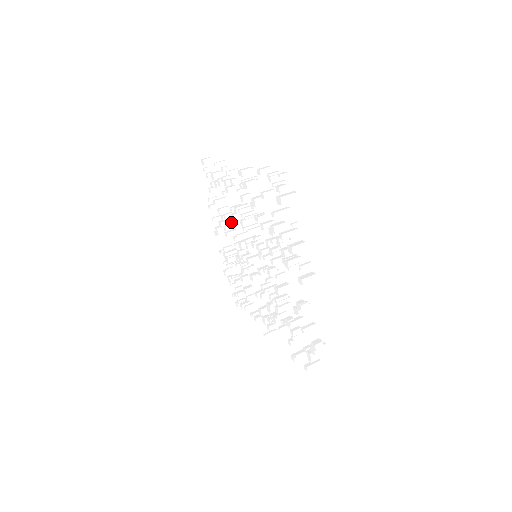
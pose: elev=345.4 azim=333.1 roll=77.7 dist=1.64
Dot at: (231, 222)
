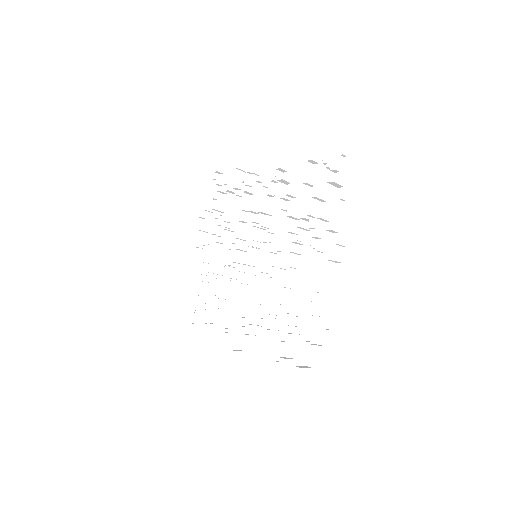
Dot at: (229, 227)
